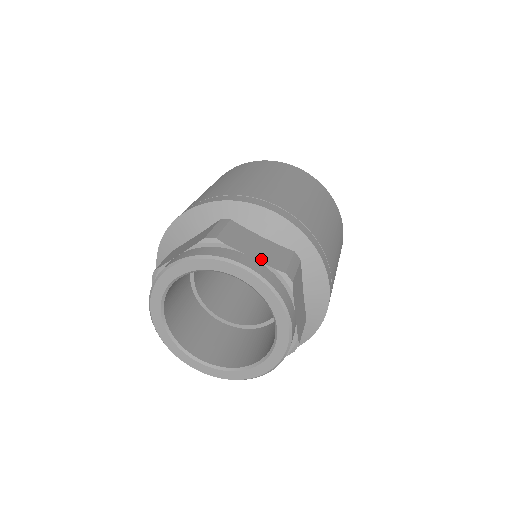
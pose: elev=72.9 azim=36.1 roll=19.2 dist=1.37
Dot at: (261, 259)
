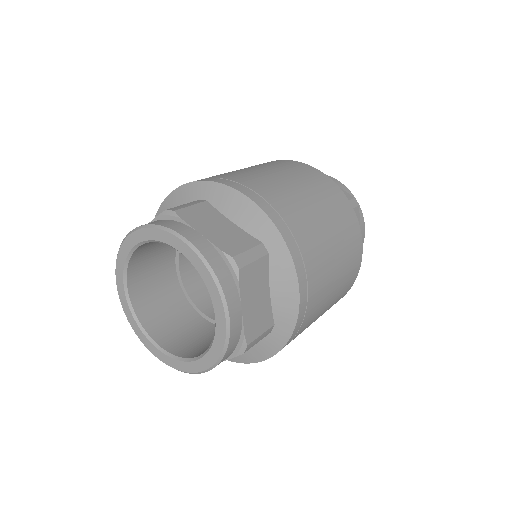
Dot at: (246, 318)
